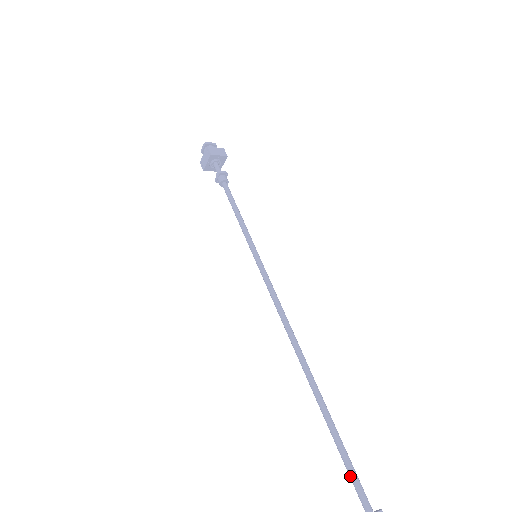
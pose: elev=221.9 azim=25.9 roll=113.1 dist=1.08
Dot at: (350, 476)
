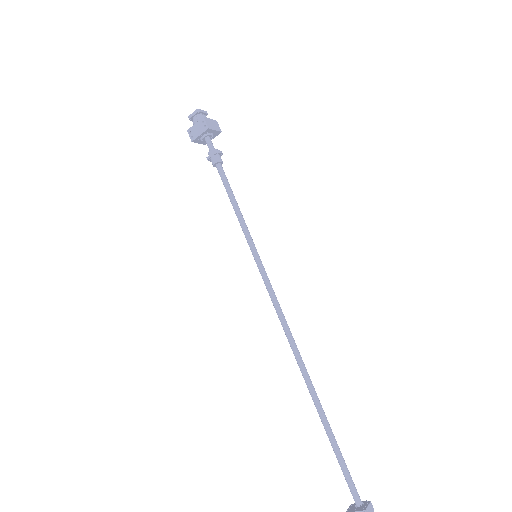
Dot at: (345, 475)
